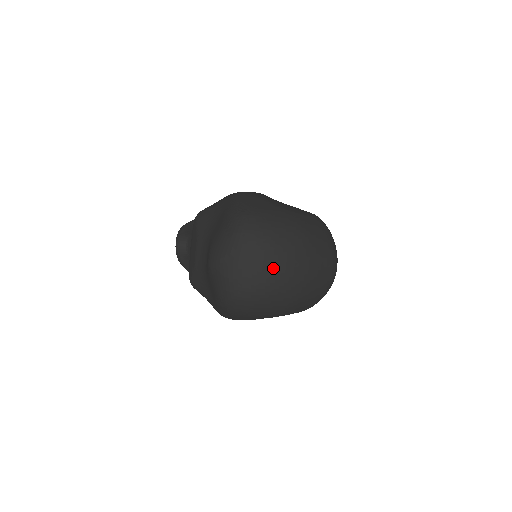
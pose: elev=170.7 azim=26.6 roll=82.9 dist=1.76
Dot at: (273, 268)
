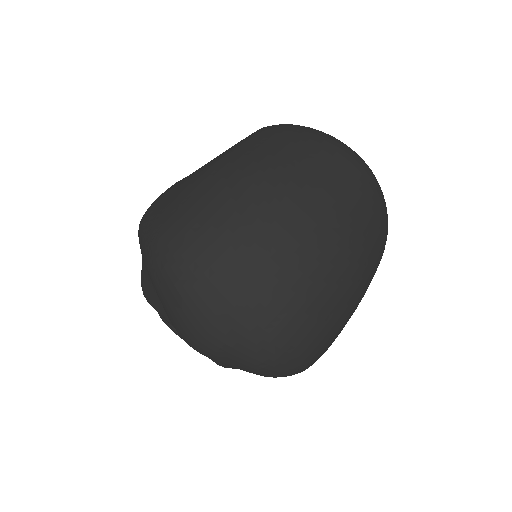
Dot at: (269, 267)
